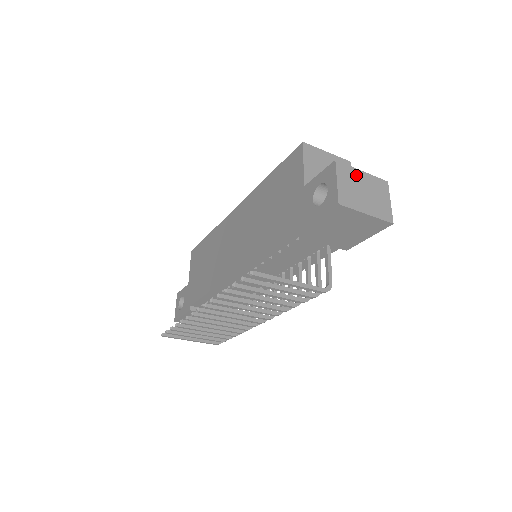
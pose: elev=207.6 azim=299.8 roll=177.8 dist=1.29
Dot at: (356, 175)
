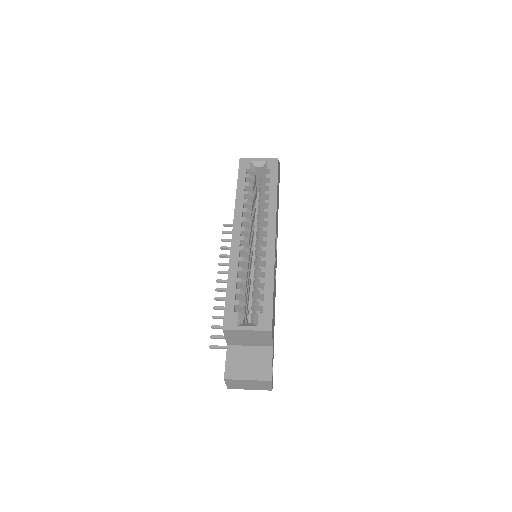
Dot at: (242, 381)
